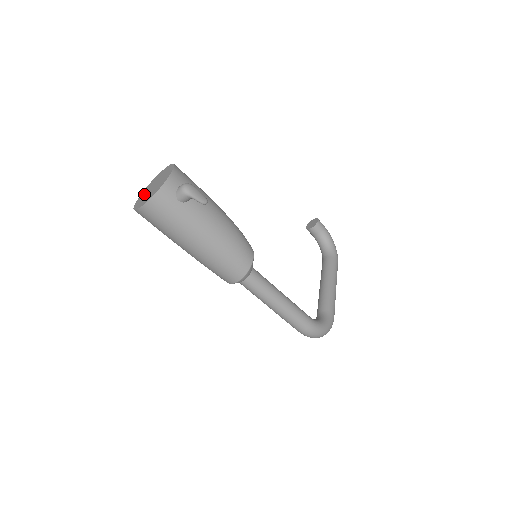
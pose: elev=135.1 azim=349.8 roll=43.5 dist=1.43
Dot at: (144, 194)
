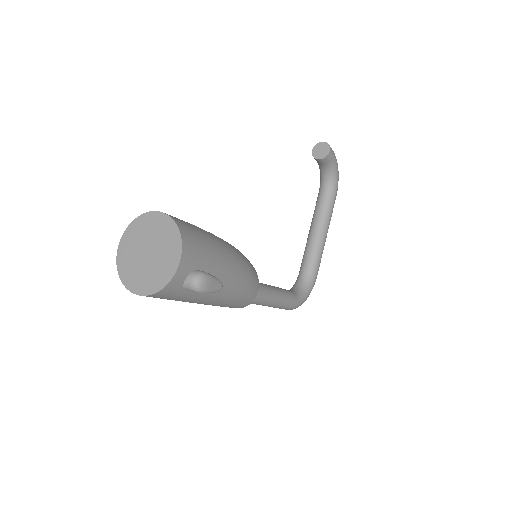
Dot at: (131, 250)
